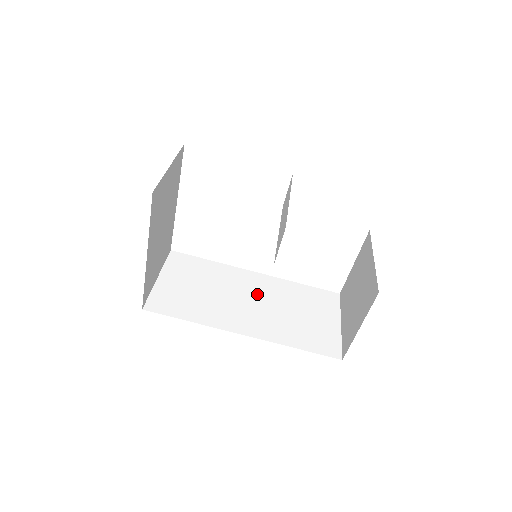
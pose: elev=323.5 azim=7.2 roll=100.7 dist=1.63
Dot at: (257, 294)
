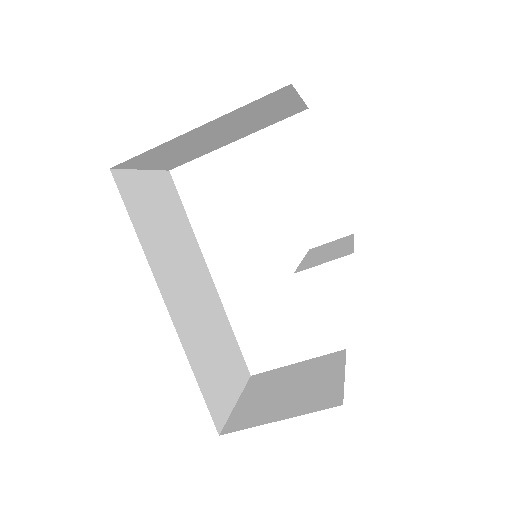
Dot at: (200, 291)
